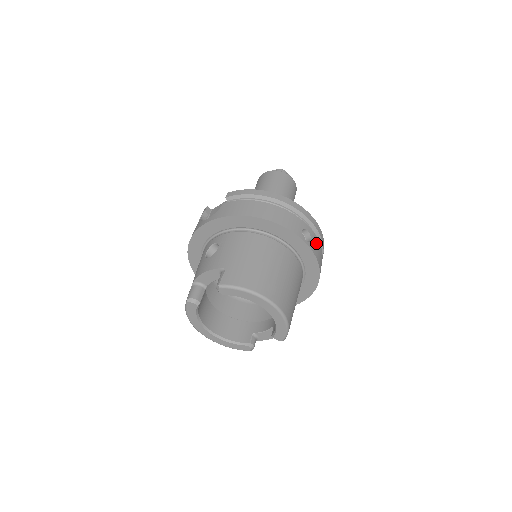
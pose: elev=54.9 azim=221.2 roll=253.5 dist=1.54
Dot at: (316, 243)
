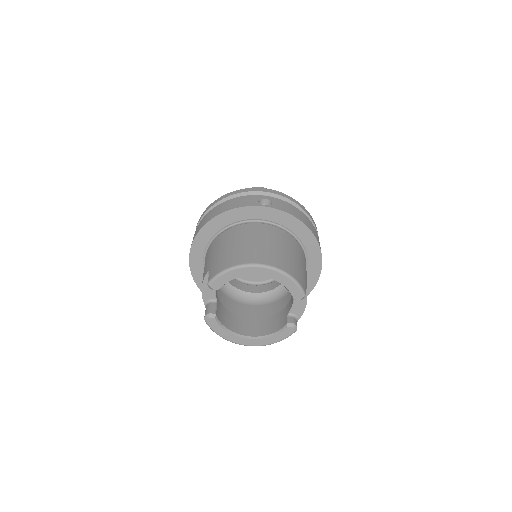
Dot at: (282, 203)
